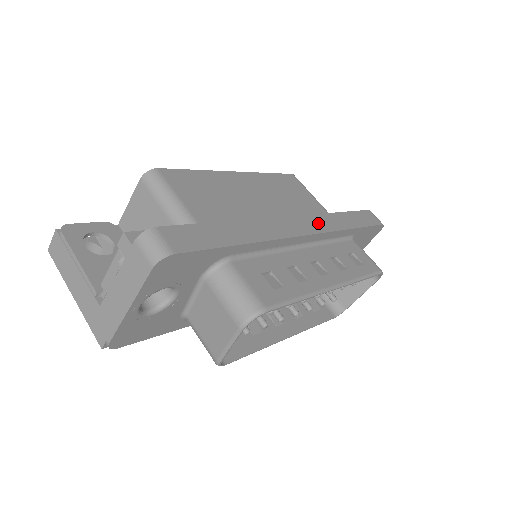
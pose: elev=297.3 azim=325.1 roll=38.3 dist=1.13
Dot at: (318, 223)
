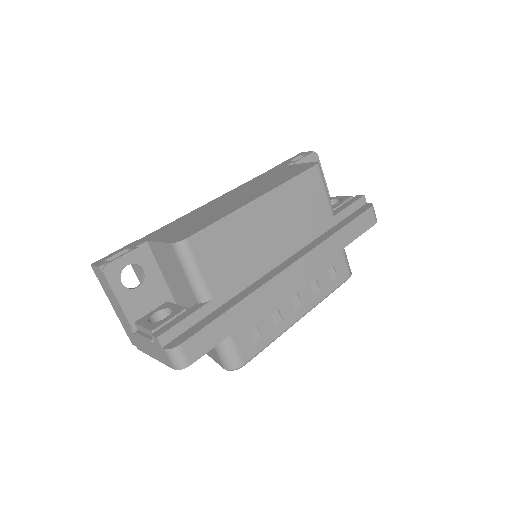
Dot at: (312, 261)
